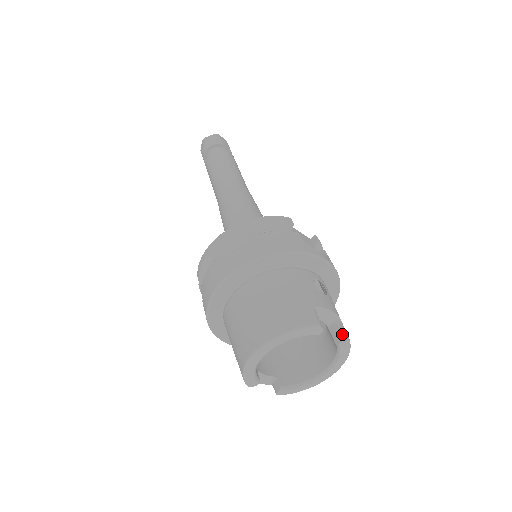
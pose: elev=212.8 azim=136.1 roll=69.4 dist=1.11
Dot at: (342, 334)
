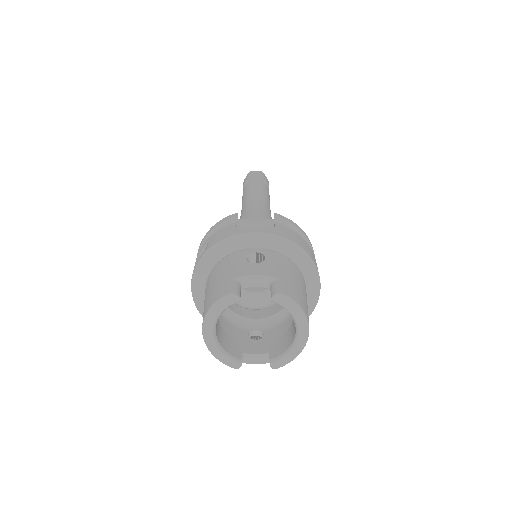
Dot at: (273, 291)
